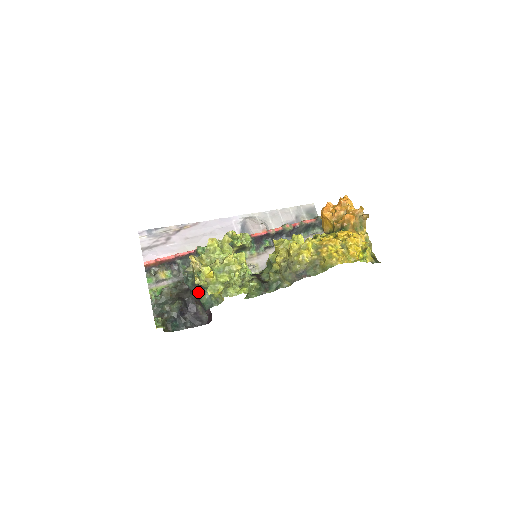
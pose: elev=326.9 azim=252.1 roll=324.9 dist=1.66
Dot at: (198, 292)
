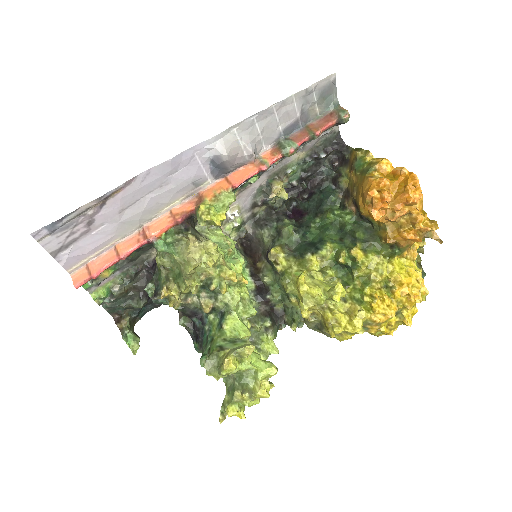
Dot at: (184, 325)
